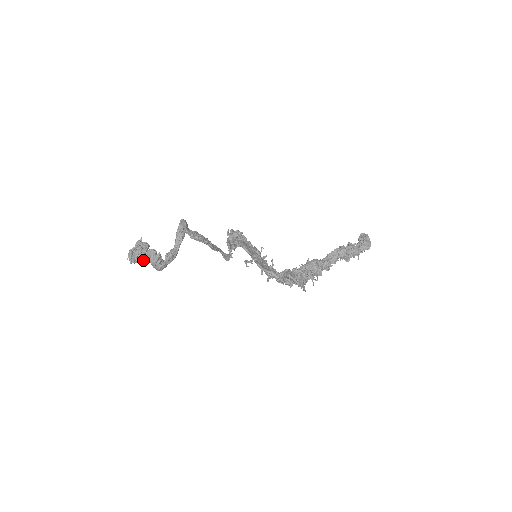
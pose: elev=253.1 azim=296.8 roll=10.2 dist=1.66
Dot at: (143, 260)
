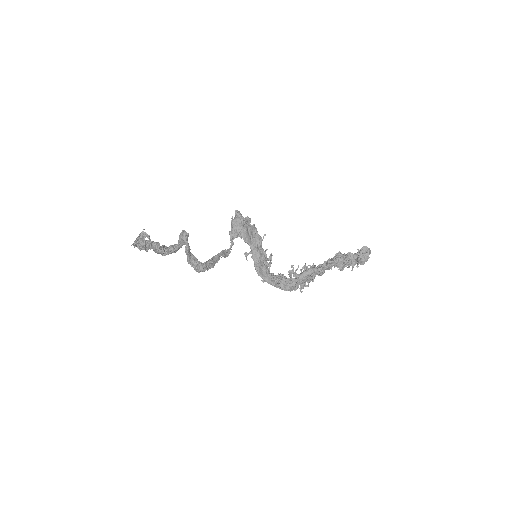
Dot at: (147, 251)
